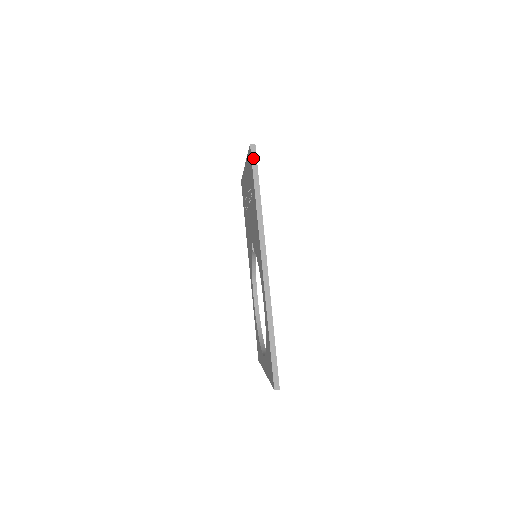
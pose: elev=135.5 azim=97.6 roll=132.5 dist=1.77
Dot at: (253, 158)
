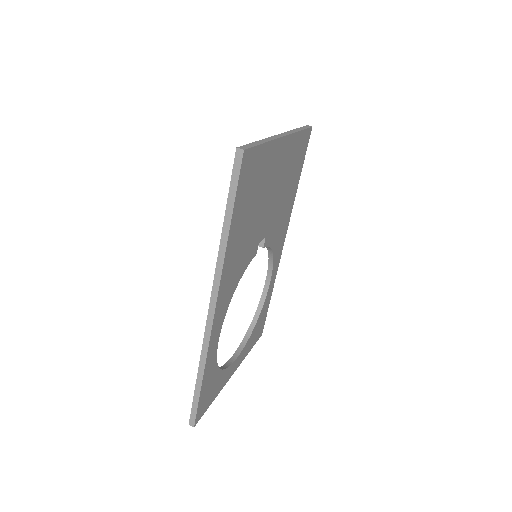
Dot at: (235, 170)
